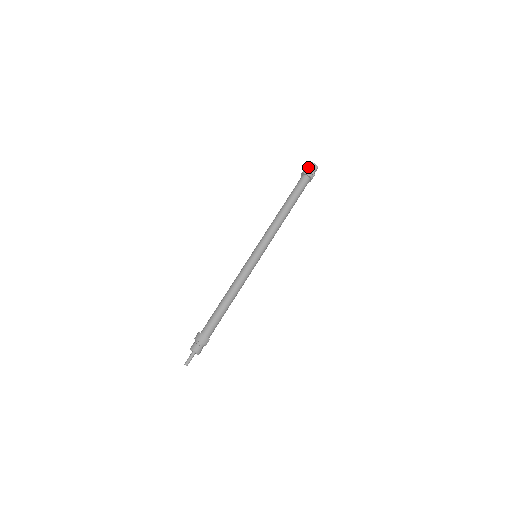
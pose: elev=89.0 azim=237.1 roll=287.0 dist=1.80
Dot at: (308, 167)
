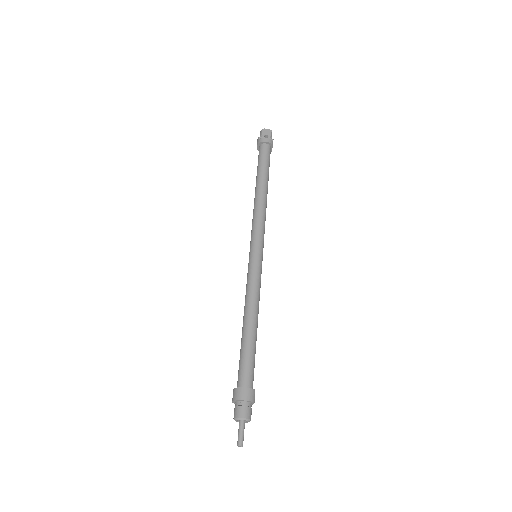
Dot at: (261, 135)
